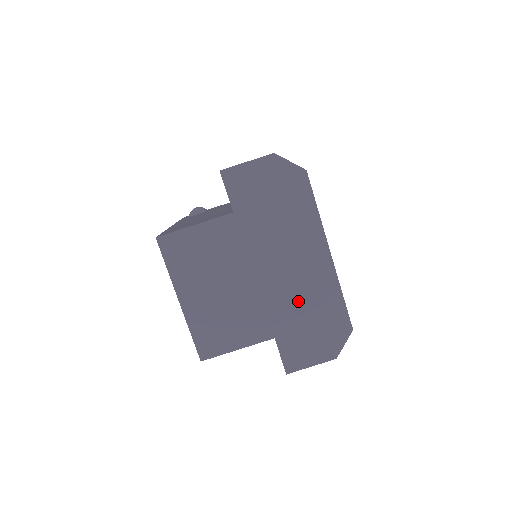
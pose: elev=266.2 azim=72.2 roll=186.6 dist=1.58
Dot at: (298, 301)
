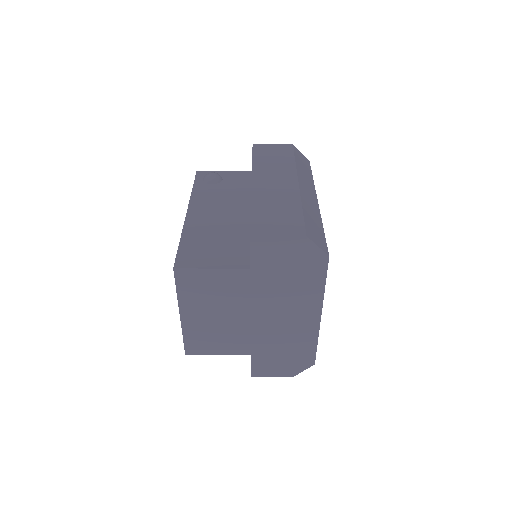
Dot at: (280, 338)
